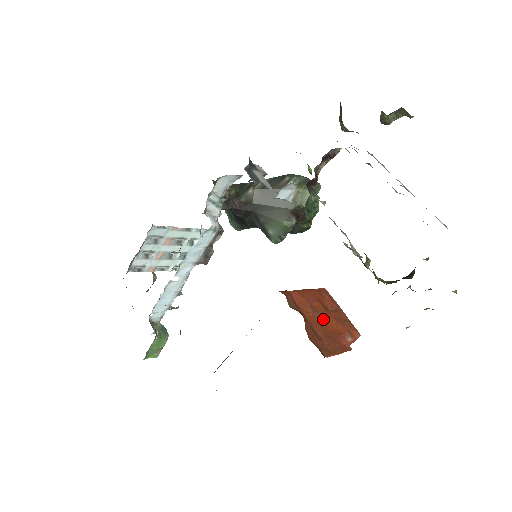
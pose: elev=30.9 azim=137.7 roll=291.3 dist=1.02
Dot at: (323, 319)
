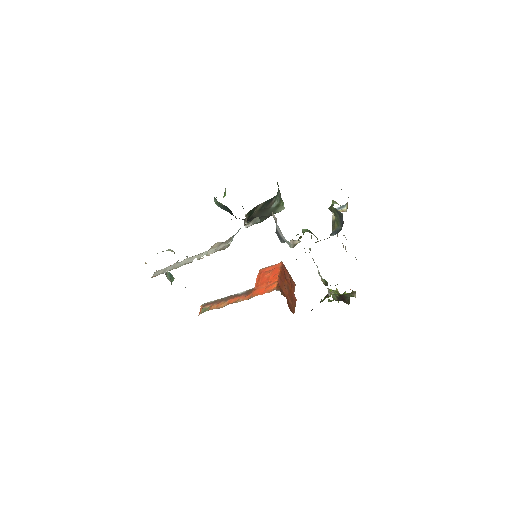
Dot at: (288, 290)
